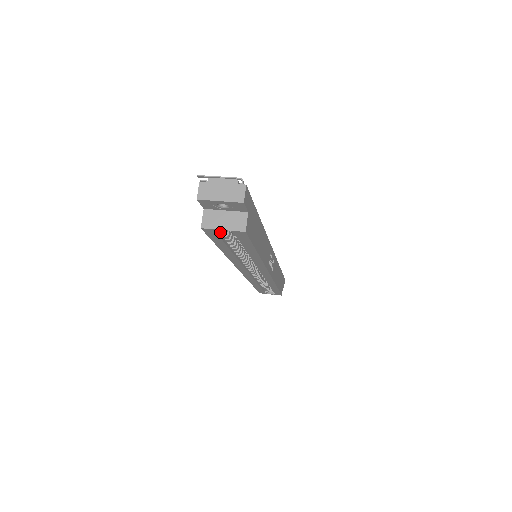
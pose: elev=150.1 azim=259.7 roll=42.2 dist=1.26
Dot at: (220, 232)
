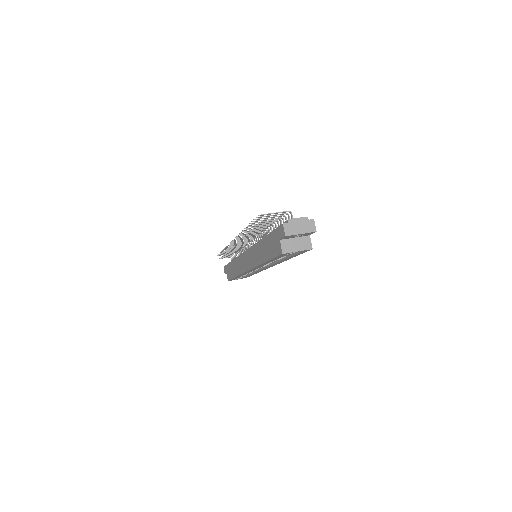
Dot at: occluded
